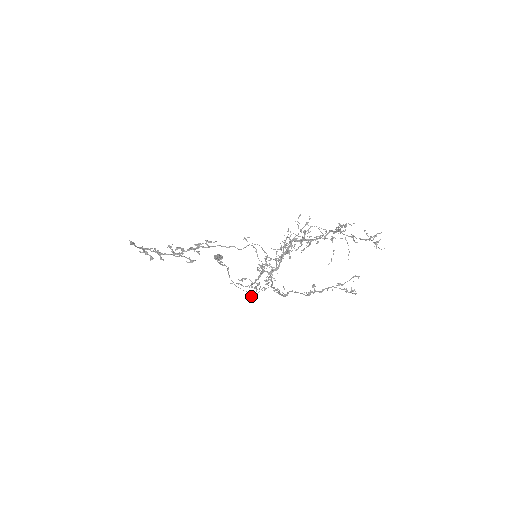
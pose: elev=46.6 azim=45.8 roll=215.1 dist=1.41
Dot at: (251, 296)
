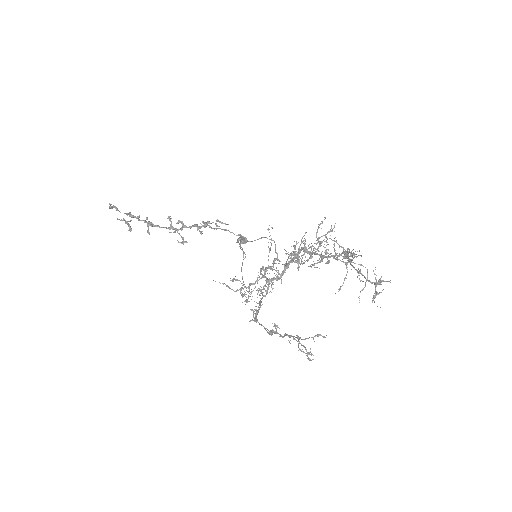
Dot at: occluded
